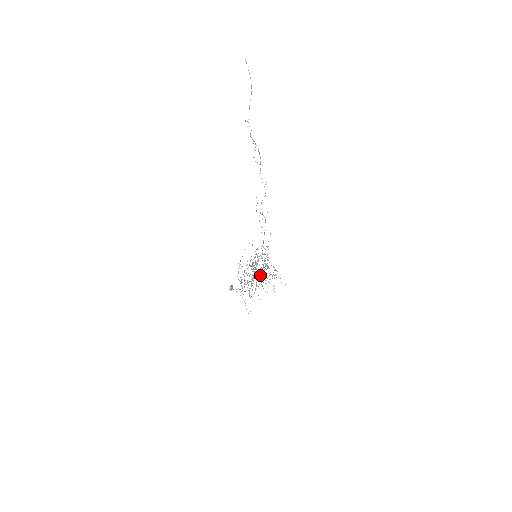
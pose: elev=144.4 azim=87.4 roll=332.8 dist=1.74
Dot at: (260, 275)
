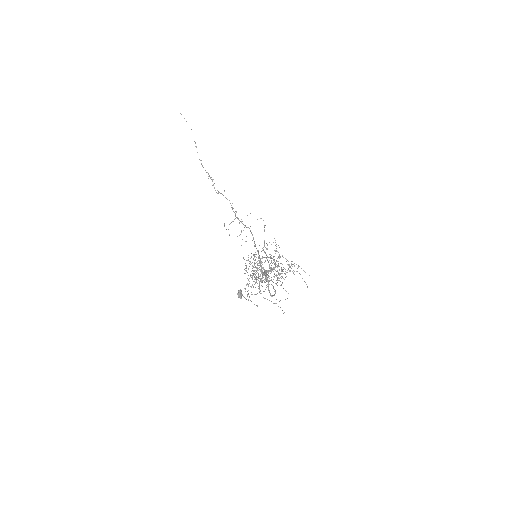
Dot at: (273, 268)
